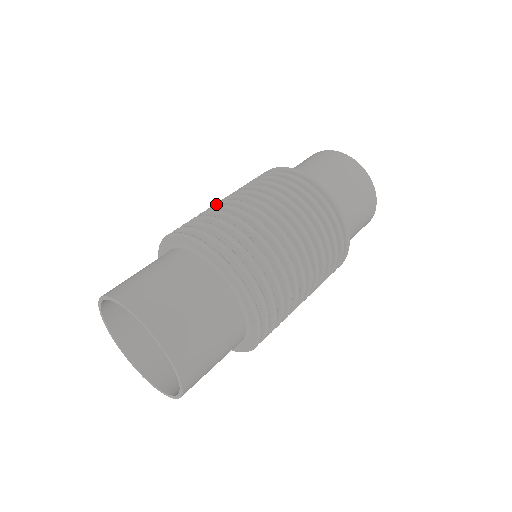
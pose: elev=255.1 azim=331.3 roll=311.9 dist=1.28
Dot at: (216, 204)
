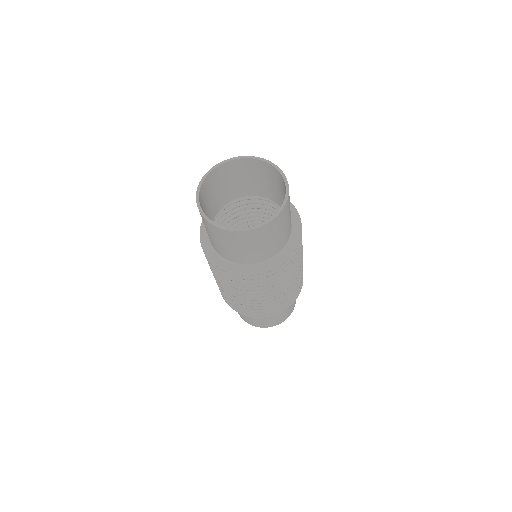
Dot at: occluded
